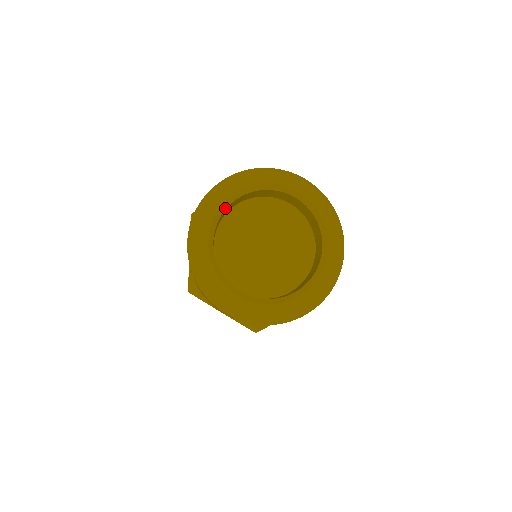
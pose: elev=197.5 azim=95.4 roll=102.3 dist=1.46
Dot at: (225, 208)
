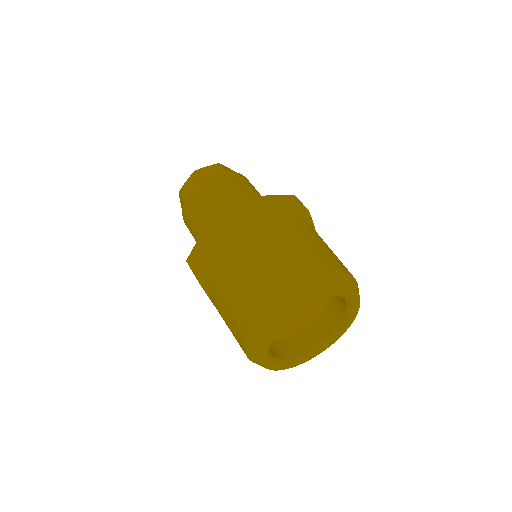
Dot at: occluded
